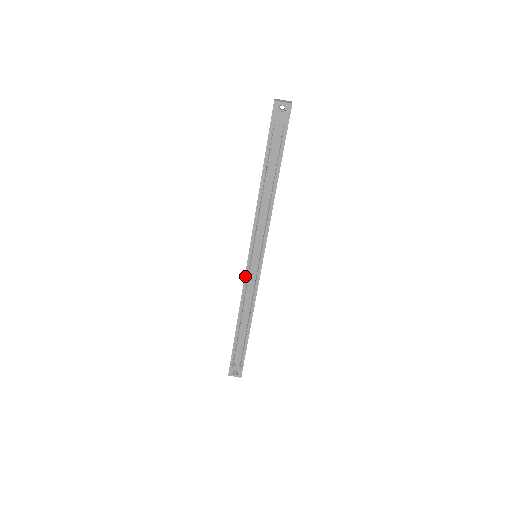
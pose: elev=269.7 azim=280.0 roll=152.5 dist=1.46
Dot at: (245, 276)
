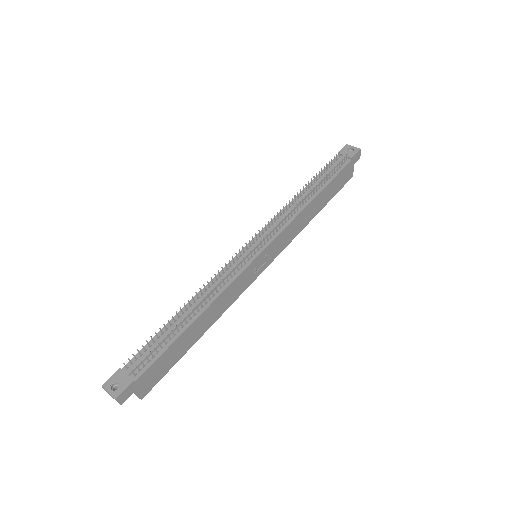
Dot at: (232, 260)
